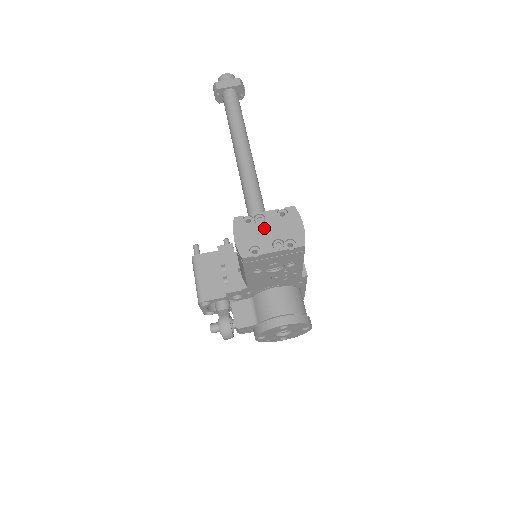
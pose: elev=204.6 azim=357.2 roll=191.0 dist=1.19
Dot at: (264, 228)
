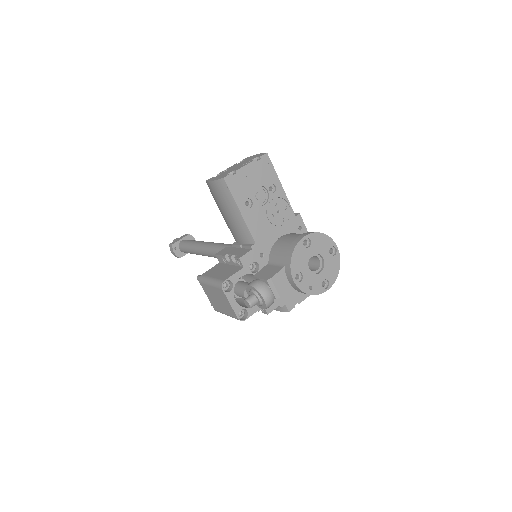
Dot at: (231, 169)
